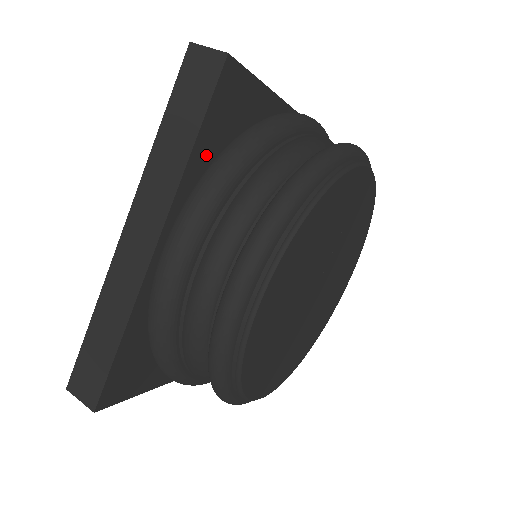
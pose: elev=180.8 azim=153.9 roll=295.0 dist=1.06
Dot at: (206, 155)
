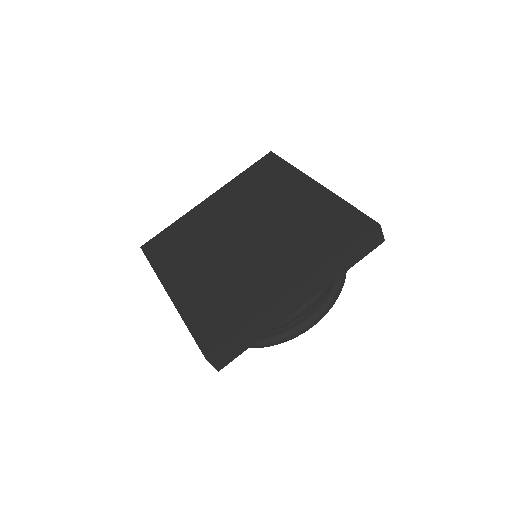
Dot at: occluded
